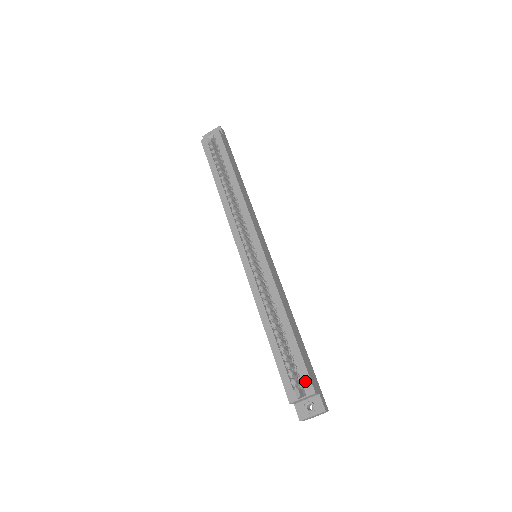
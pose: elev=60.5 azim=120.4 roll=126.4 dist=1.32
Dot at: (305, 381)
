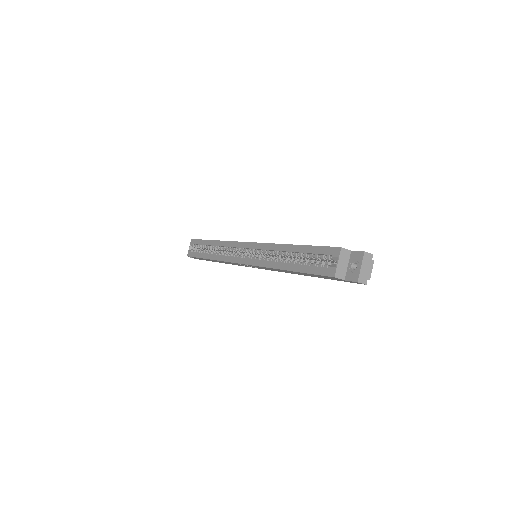
Dot at: (329, 252)
